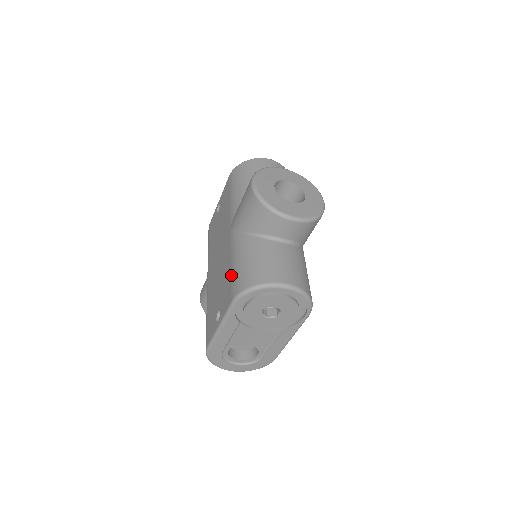
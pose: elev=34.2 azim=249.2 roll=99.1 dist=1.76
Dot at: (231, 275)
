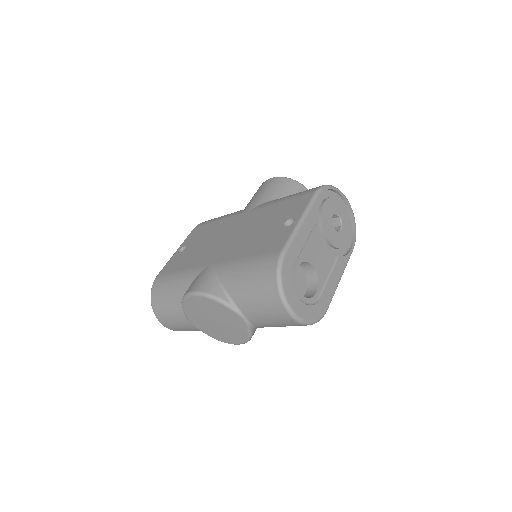
Dot at: (291, 198)
